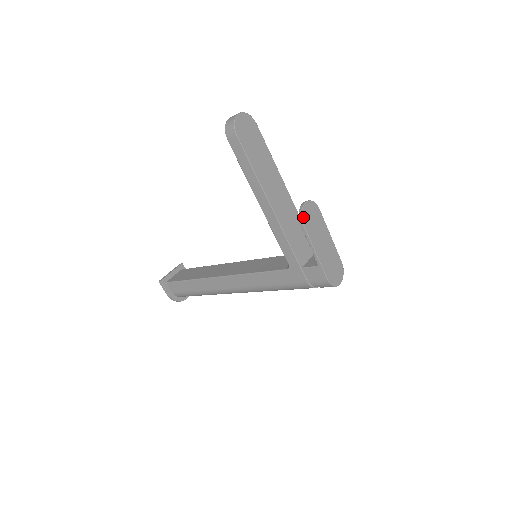
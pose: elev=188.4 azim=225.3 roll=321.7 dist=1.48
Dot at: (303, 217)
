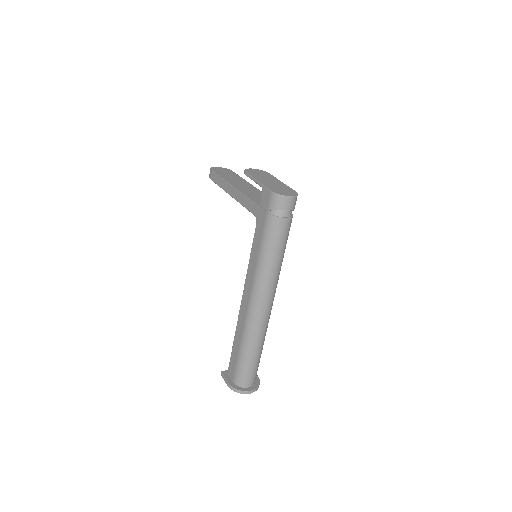
Dot at: (246, 171)
